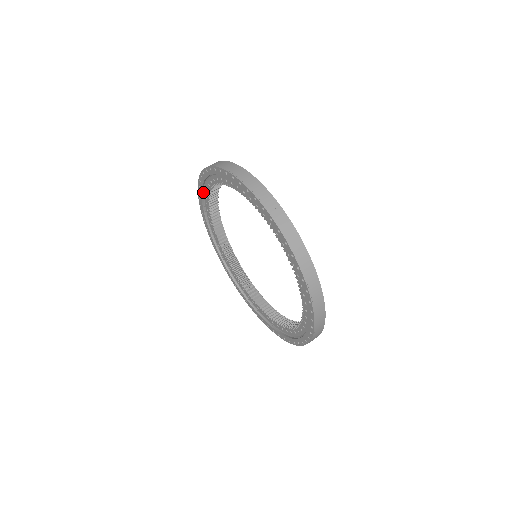
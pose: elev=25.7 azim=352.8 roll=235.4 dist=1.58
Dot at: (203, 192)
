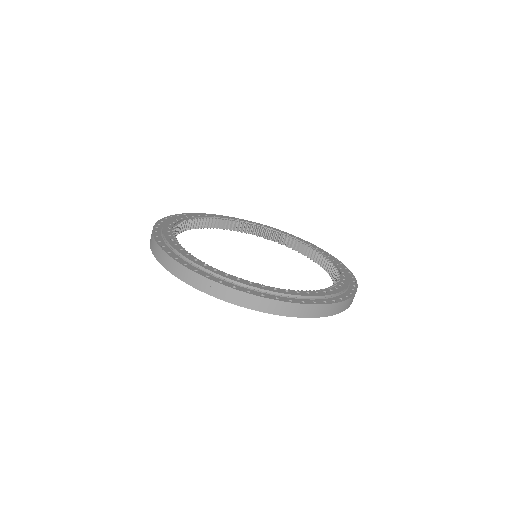
Dot at: occluded
